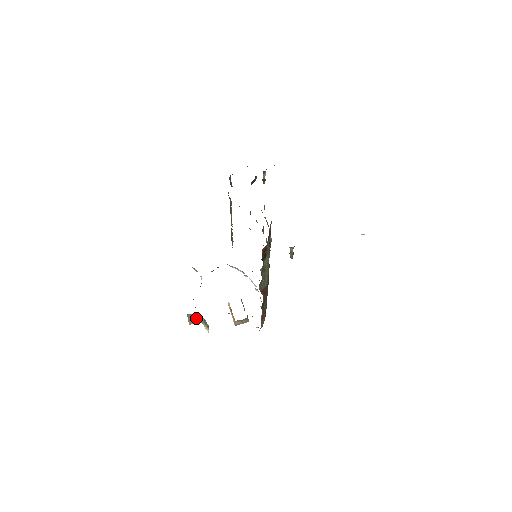
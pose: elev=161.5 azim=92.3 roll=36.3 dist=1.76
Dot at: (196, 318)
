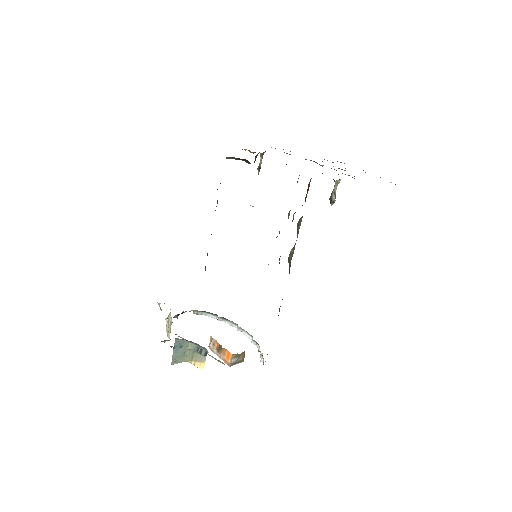
Dot at: (182, 351)
